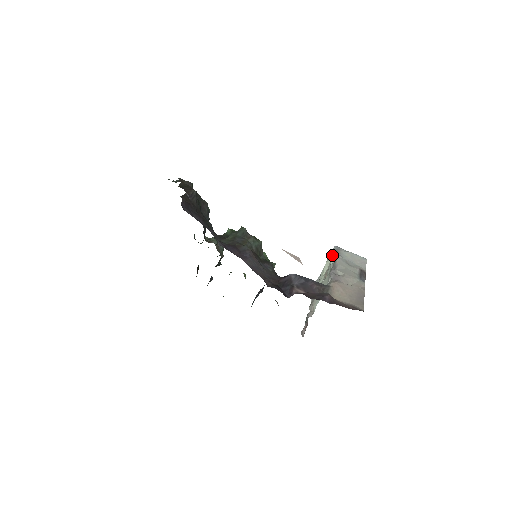
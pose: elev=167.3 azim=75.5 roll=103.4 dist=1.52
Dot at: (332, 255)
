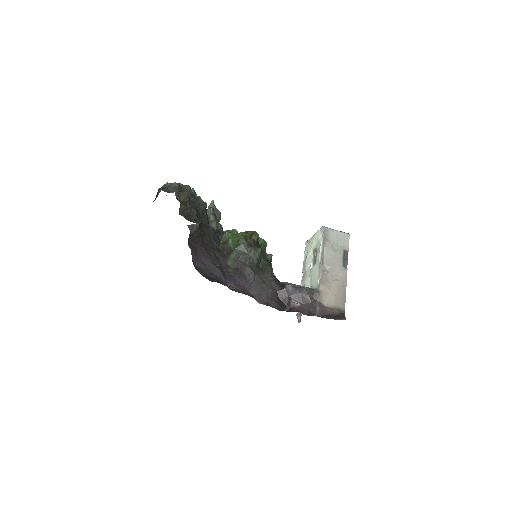
Dot at: (320, 236)
